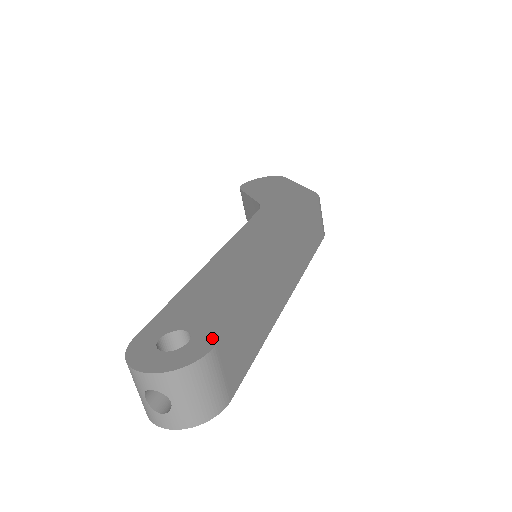
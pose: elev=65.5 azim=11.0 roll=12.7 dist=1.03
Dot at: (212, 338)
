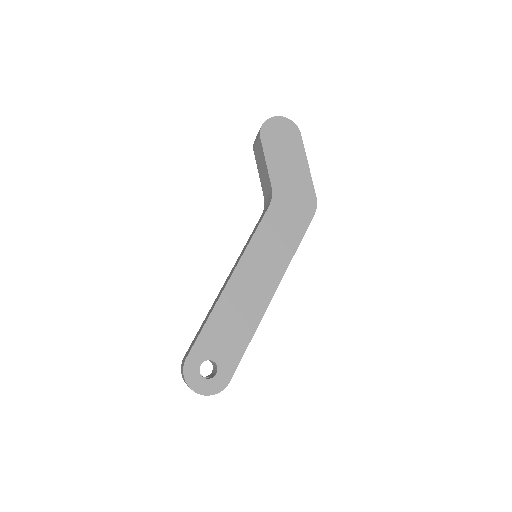
Dot at: (229, 375)
